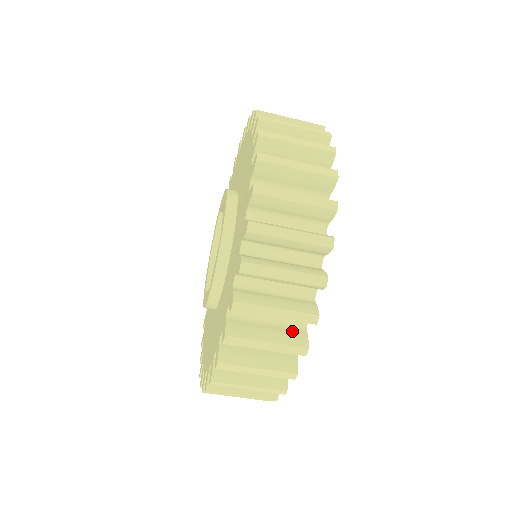
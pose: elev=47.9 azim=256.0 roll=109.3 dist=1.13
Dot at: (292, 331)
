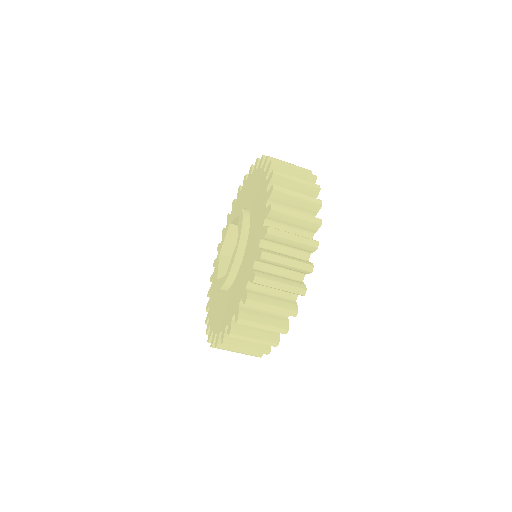
Dot at: (287, 301)
